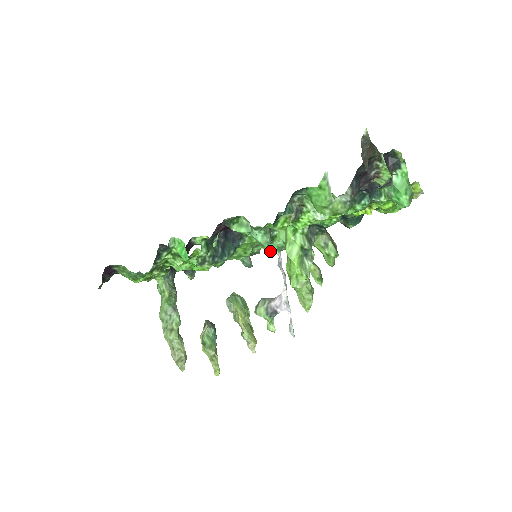
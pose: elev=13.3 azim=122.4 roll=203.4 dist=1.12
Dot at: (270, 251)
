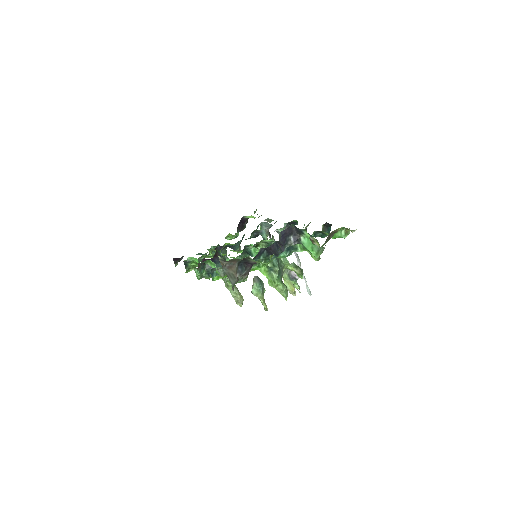
Dot at: occluded
